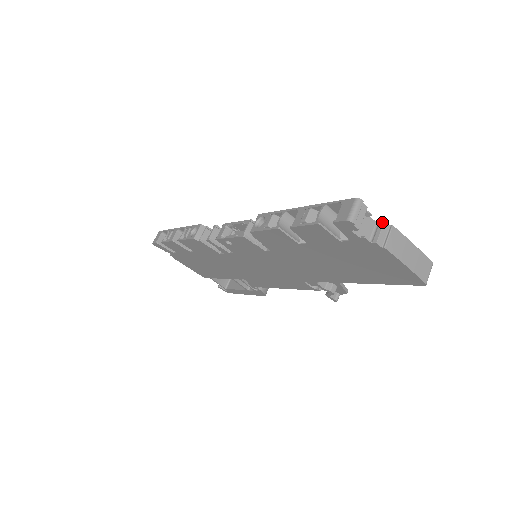
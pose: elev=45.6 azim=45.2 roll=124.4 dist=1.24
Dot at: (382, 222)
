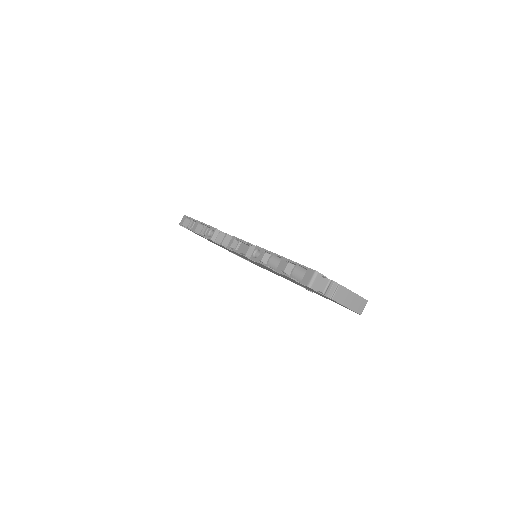
Dot at: (333, 282)
